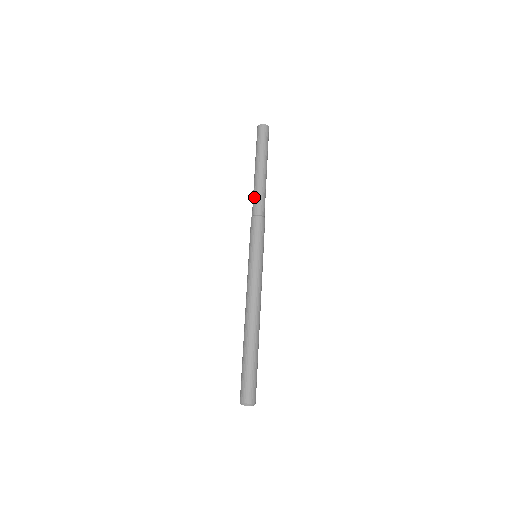
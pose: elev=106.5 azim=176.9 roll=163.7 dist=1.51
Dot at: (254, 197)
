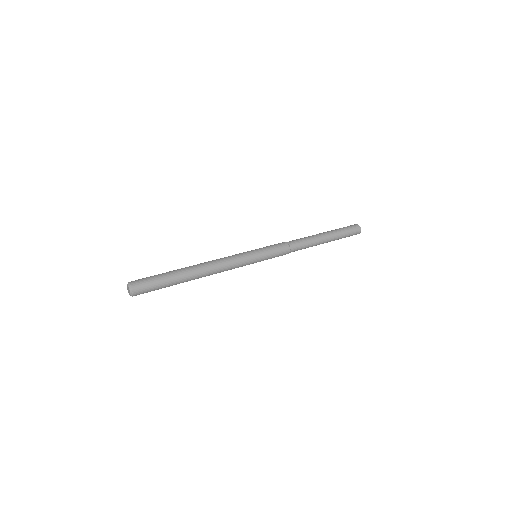
Dot at: (302, 238)
